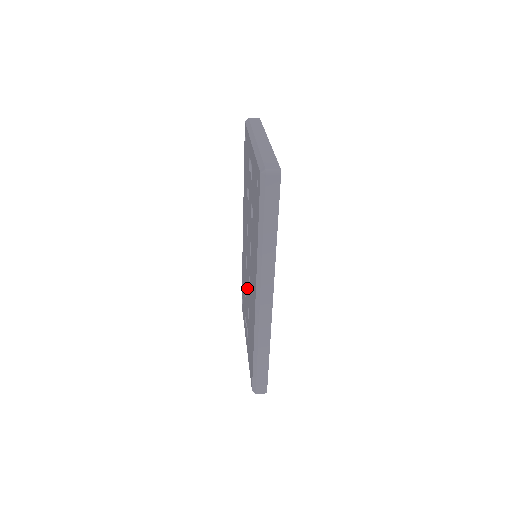
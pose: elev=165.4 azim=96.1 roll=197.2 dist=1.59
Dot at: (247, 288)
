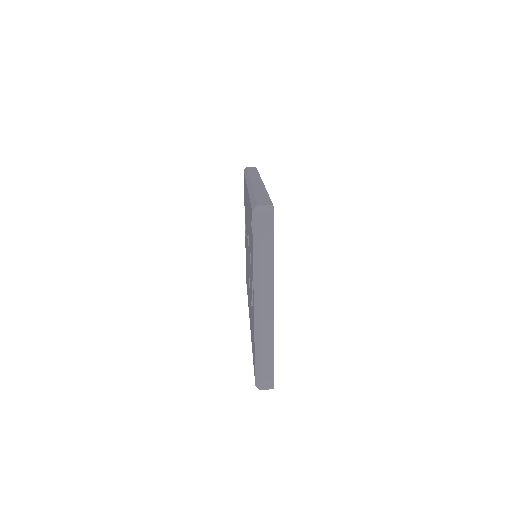
Dot at: occluded
